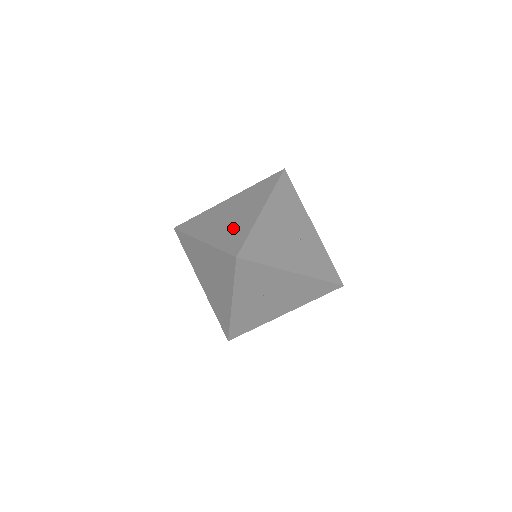
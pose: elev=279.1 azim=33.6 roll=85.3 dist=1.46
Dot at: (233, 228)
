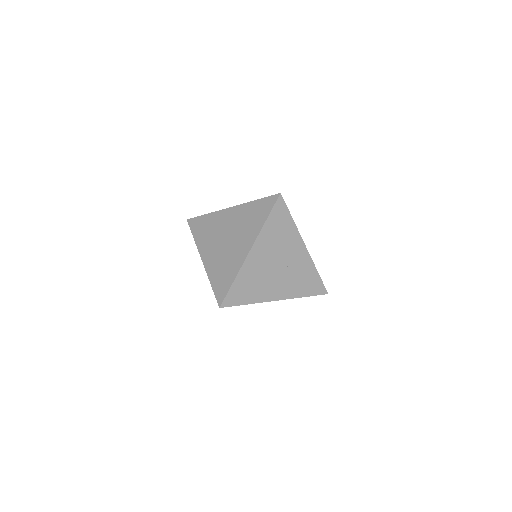
Dot at: (225, 263)
